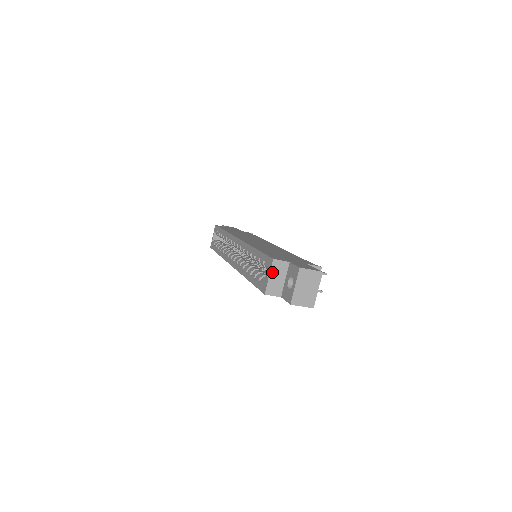
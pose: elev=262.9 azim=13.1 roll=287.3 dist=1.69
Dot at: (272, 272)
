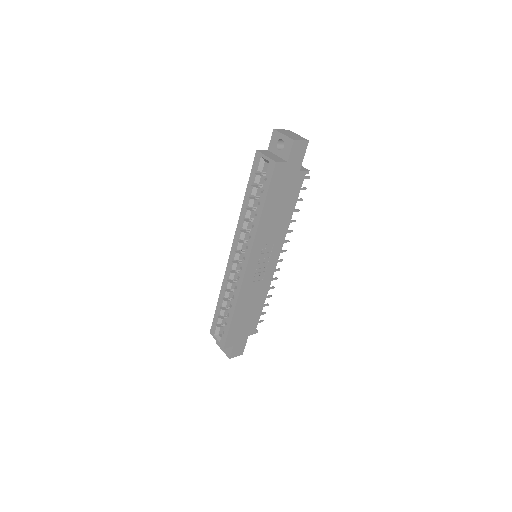
Dot at: (264, 154)
